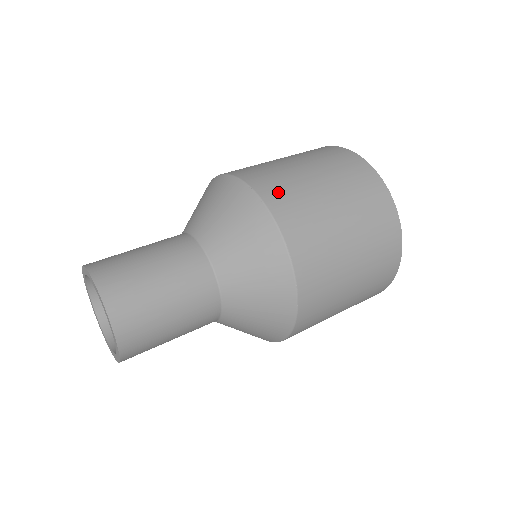
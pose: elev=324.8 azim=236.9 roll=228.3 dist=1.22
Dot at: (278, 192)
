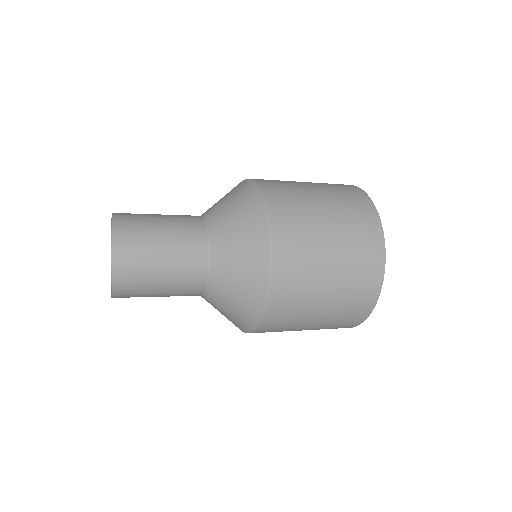
Dot at: occluded
